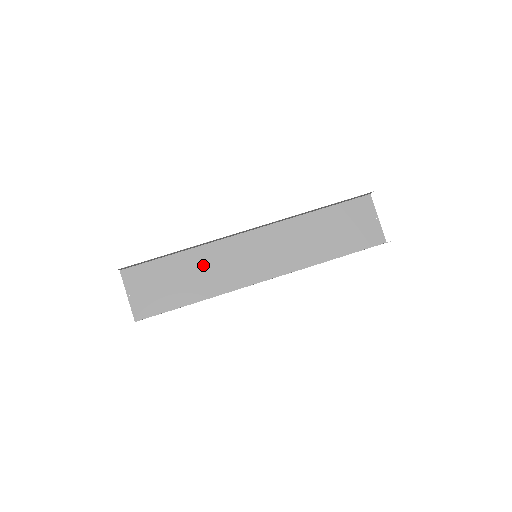
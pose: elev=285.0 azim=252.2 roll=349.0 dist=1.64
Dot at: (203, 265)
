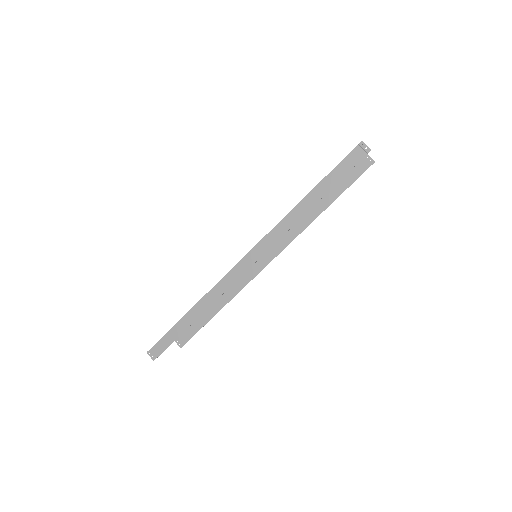
Dot at: occluded
